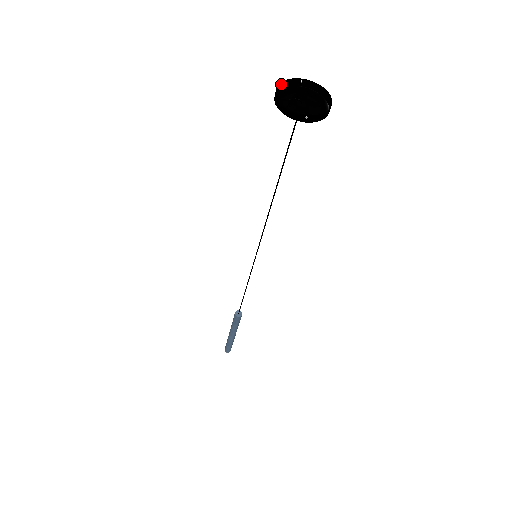
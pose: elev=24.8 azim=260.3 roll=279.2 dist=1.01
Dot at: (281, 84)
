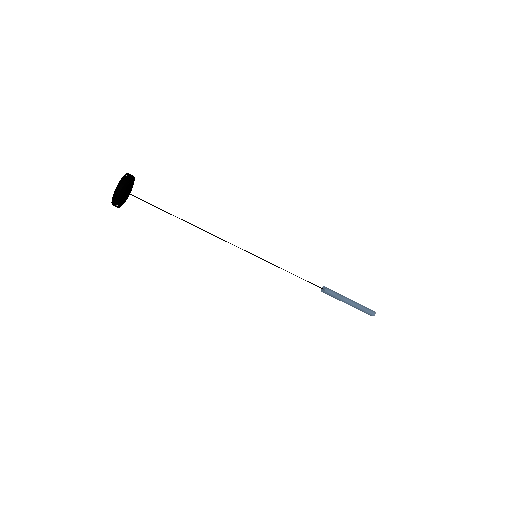
Dot at: (119, 185)
